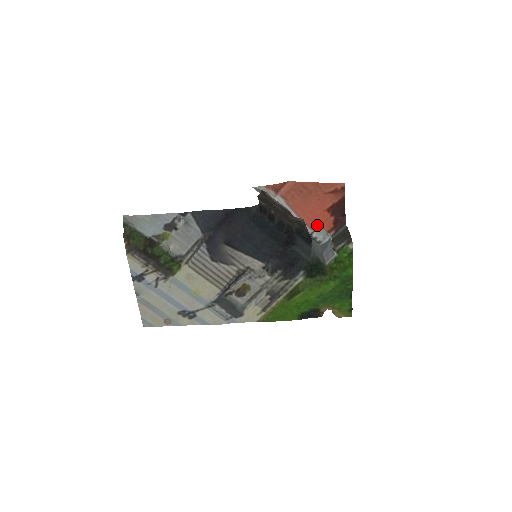
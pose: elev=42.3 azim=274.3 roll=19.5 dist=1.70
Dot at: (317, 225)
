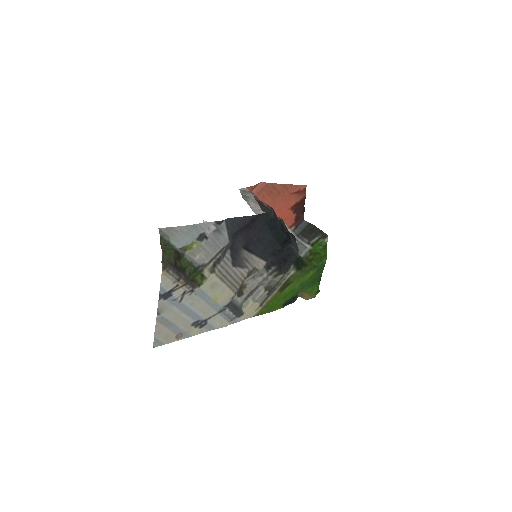
Dot at: occluded
